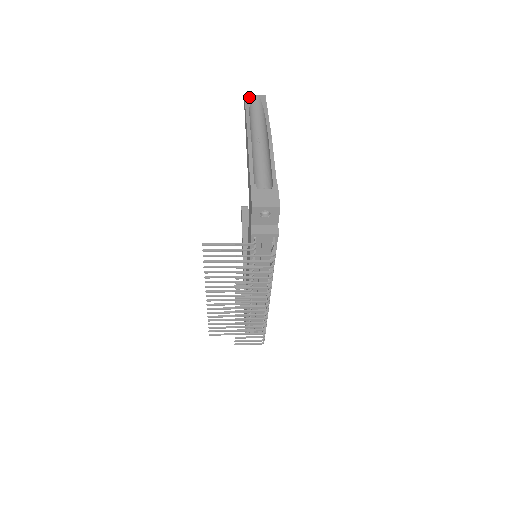
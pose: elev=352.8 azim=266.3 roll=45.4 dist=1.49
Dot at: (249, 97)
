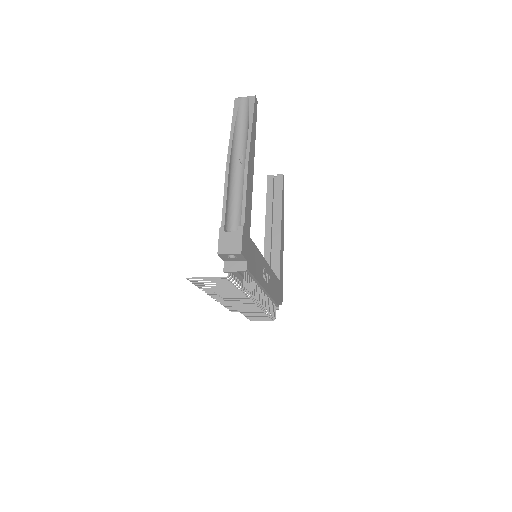
Dot at: (238, 101)
